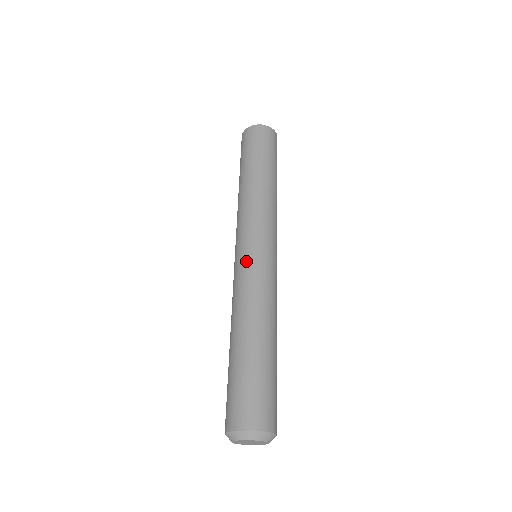
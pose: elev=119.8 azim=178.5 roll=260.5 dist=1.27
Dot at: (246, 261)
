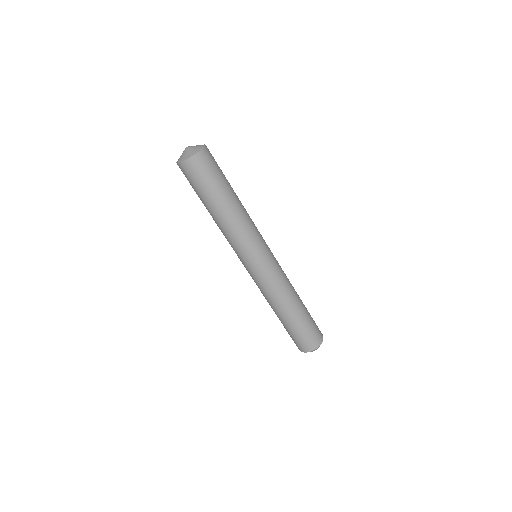
Dot at: occluded
